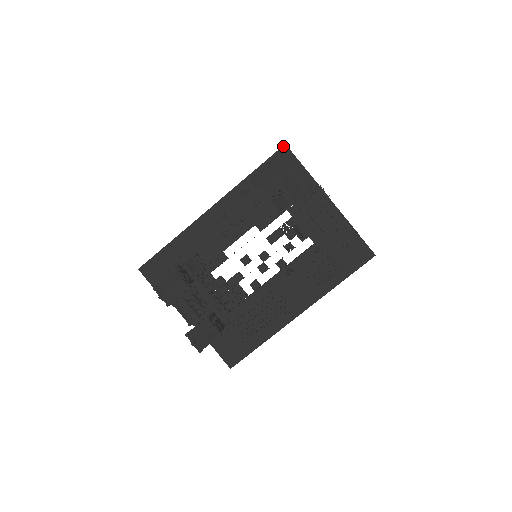
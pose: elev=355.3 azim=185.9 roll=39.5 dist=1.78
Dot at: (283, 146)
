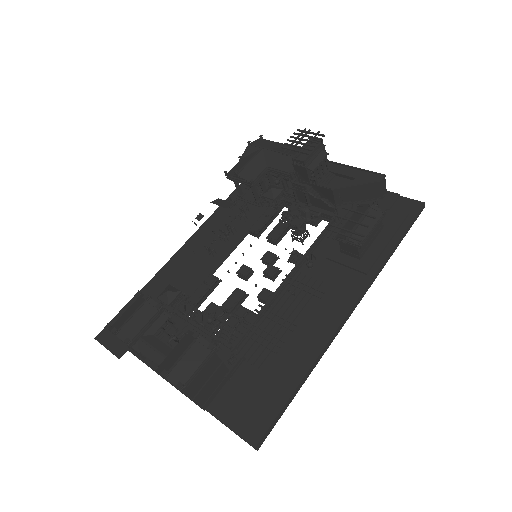
Dot at: occluded
